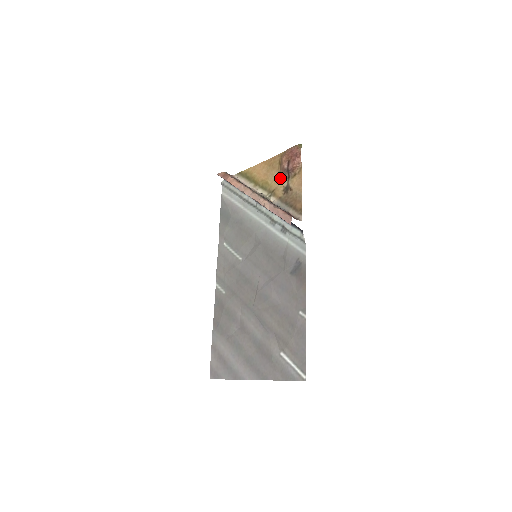
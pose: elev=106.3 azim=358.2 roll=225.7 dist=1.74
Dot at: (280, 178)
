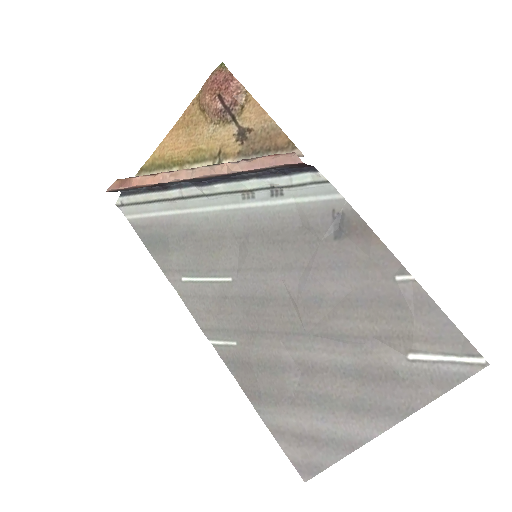
Dot at: (219, 129)
